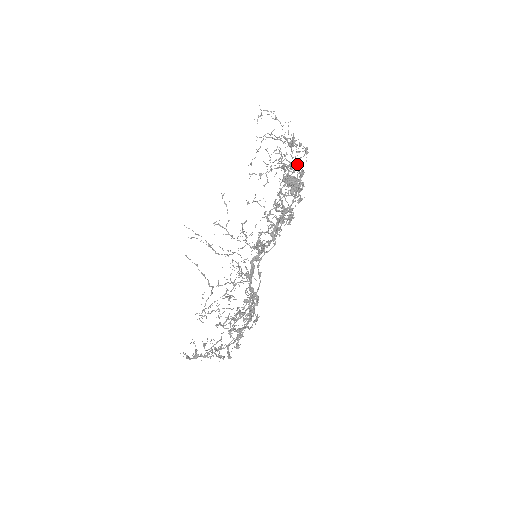
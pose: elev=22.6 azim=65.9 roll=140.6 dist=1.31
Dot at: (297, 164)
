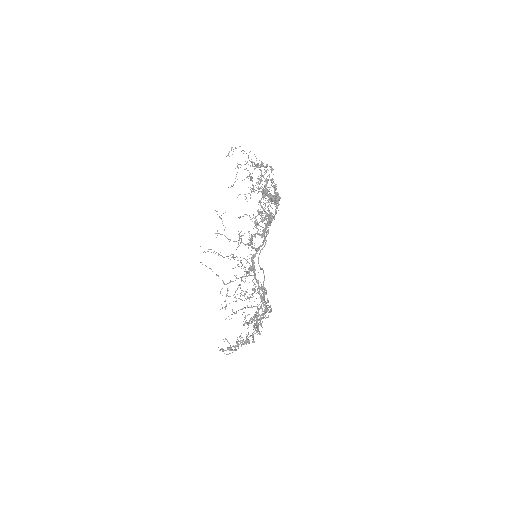
Dot at: (267, 179)
